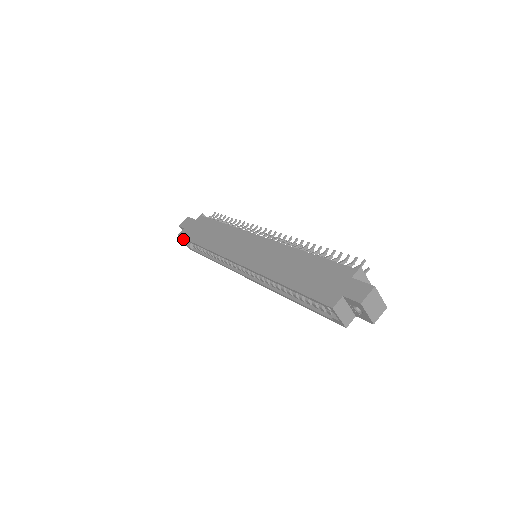
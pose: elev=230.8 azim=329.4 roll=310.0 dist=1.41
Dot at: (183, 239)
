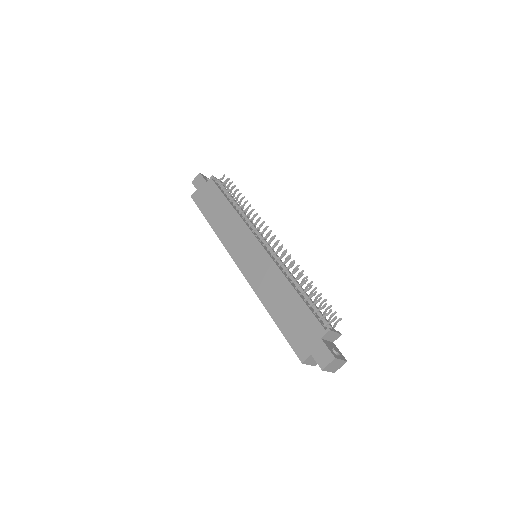
Dot at: (196, 202)
